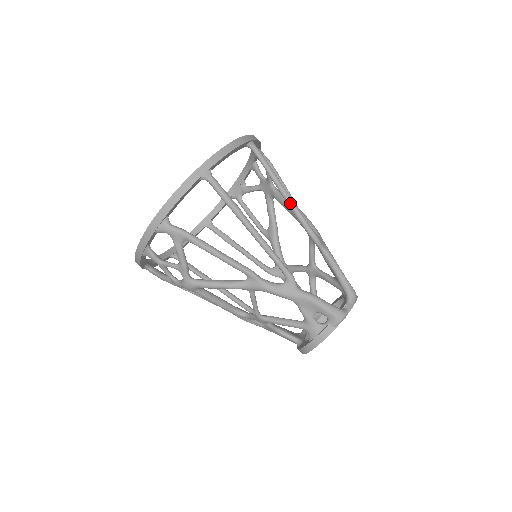
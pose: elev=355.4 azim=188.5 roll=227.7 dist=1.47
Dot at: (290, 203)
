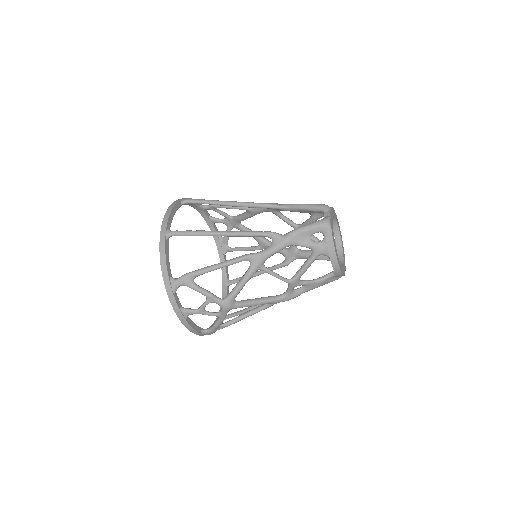
Dot at: (235, 204)
